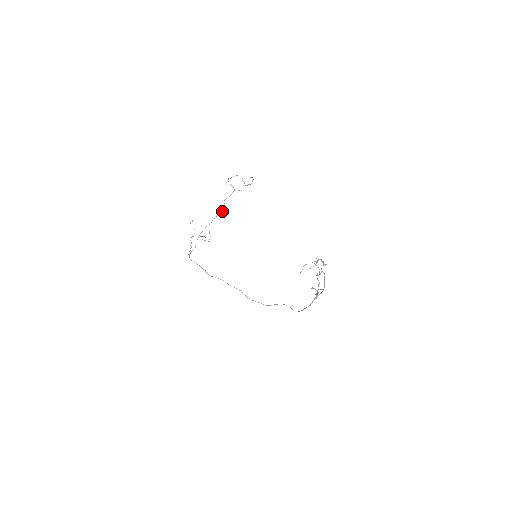
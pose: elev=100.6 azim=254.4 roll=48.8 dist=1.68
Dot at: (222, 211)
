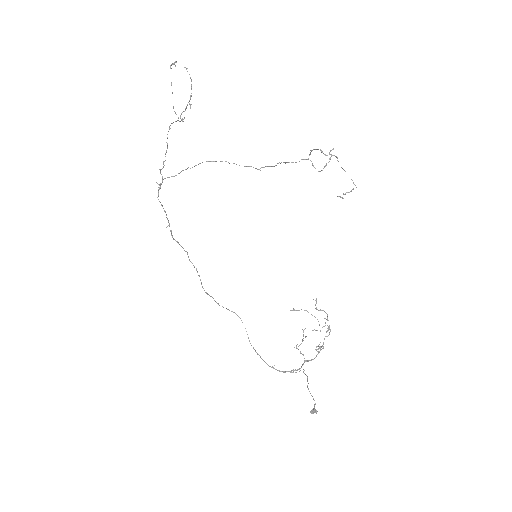
Dot at: (262, 167)
